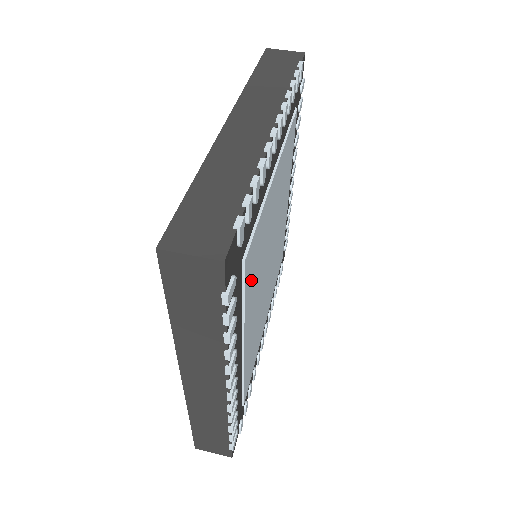
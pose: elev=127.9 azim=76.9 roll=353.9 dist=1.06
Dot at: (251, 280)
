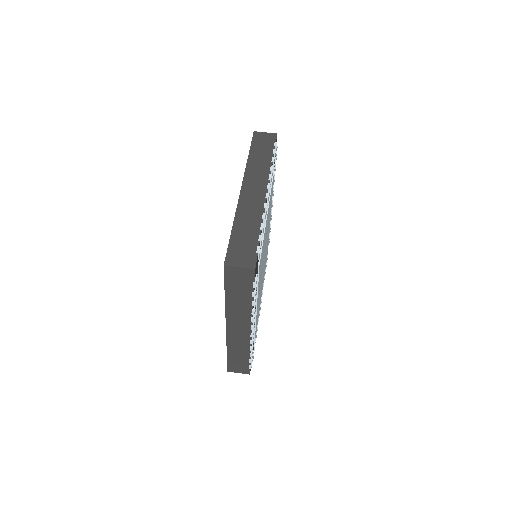
Dot at: occluded
